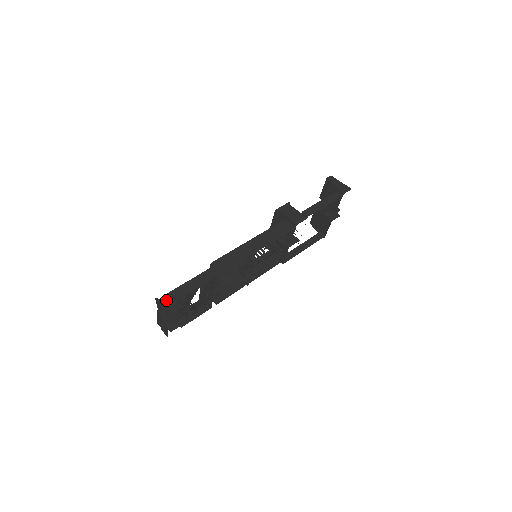
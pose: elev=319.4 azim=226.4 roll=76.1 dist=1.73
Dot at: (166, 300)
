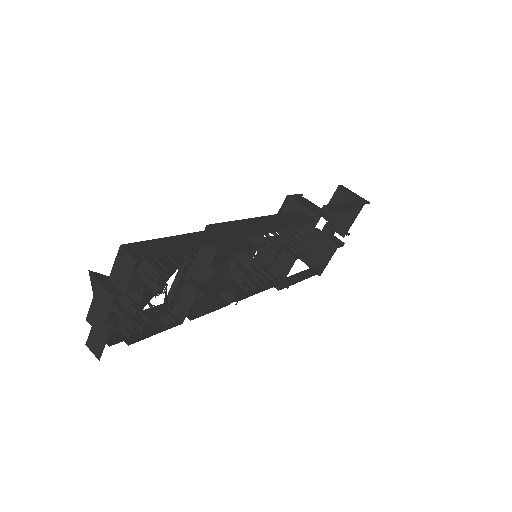
Dot at: (130, 251)
